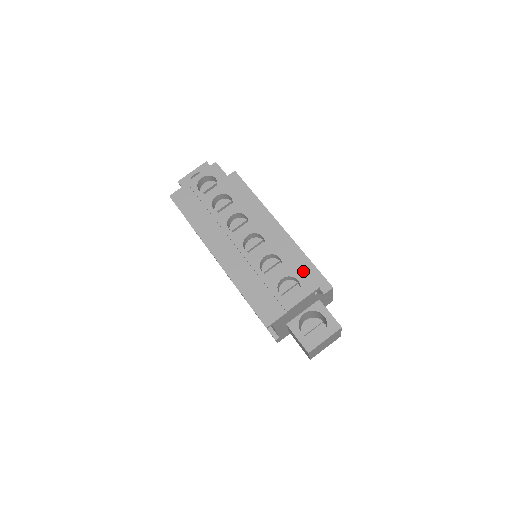
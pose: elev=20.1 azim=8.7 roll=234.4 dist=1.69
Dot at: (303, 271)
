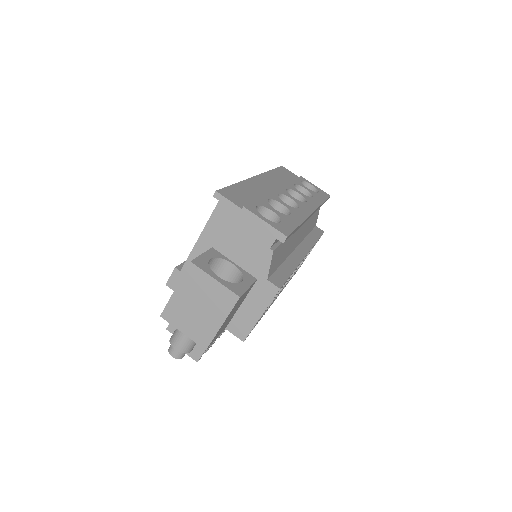
Dot at: (293, 228)
